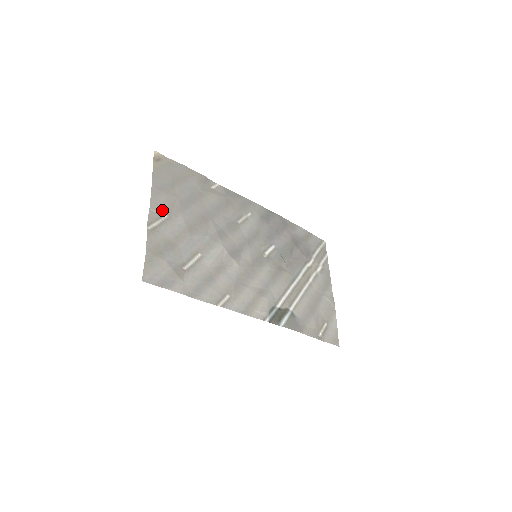
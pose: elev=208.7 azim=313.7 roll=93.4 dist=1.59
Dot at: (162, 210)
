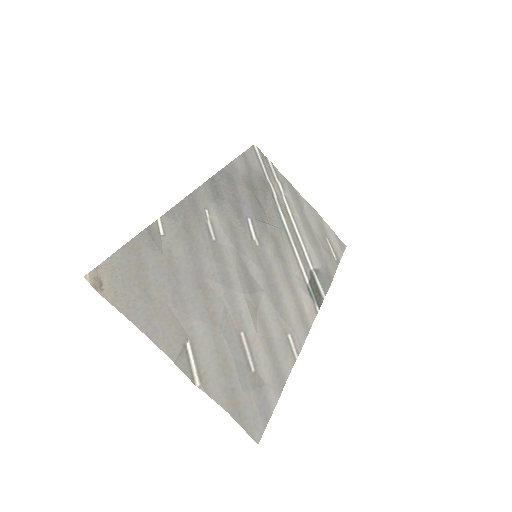
Dot at: (179, 343)
